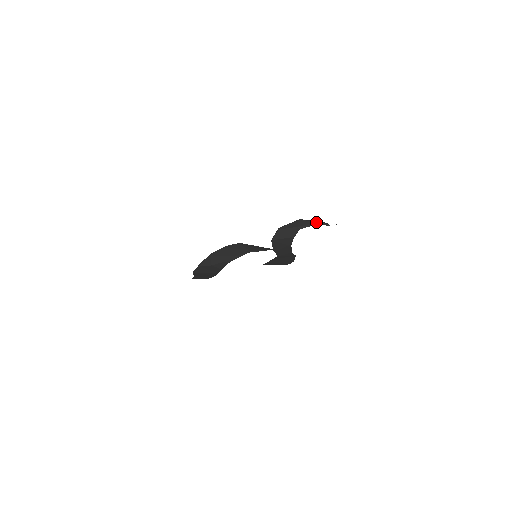
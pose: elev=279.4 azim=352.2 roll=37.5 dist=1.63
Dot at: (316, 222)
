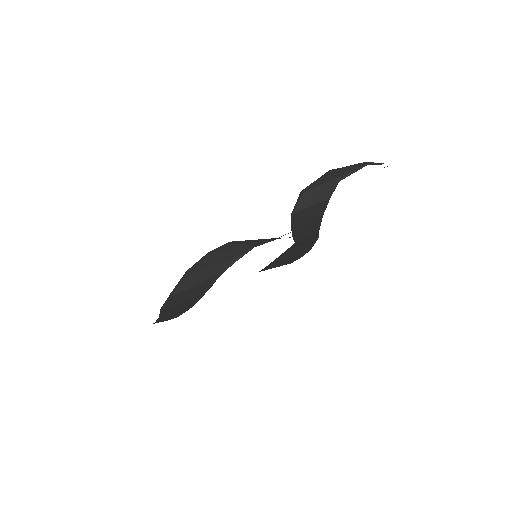
Dot at: (363, 163)
